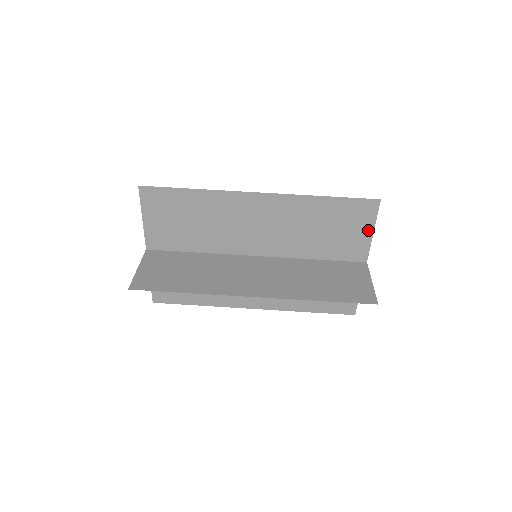
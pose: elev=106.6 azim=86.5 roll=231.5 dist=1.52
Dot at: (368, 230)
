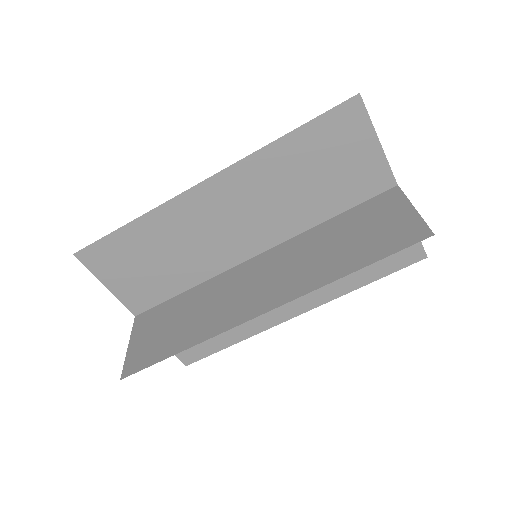
Dot at: (370, 143)
